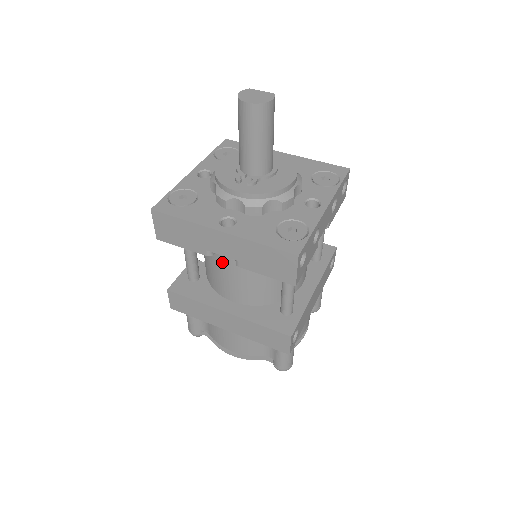
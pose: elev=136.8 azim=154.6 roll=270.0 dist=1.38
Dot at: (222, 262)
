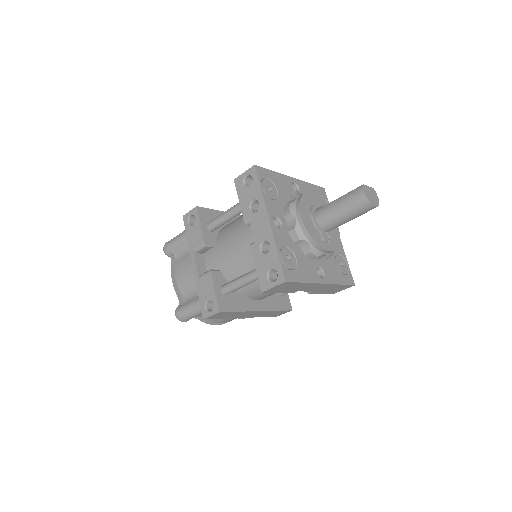
Dot at: occluded
